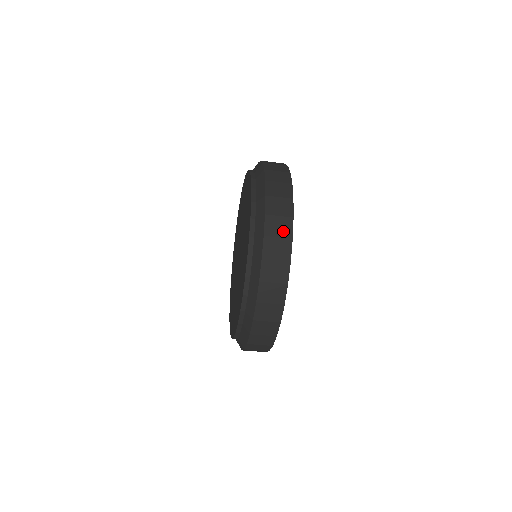
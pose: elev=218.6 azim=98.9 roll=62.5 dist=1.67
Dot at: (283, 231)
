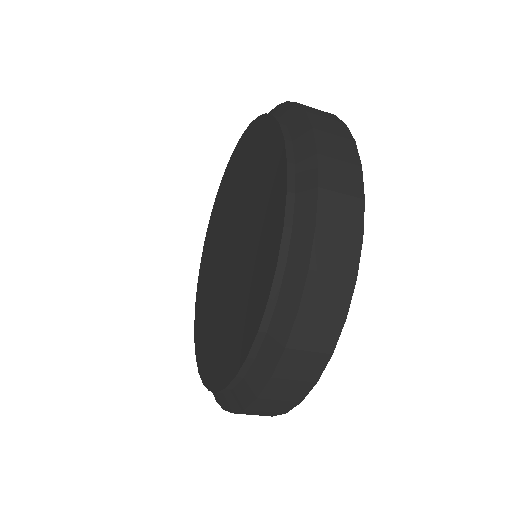
Dot at: (321, 341)
